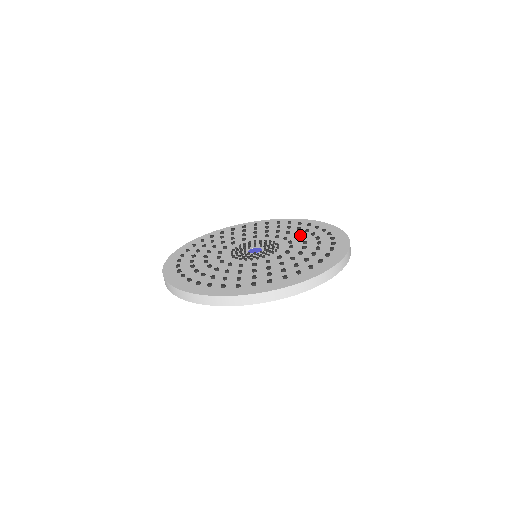
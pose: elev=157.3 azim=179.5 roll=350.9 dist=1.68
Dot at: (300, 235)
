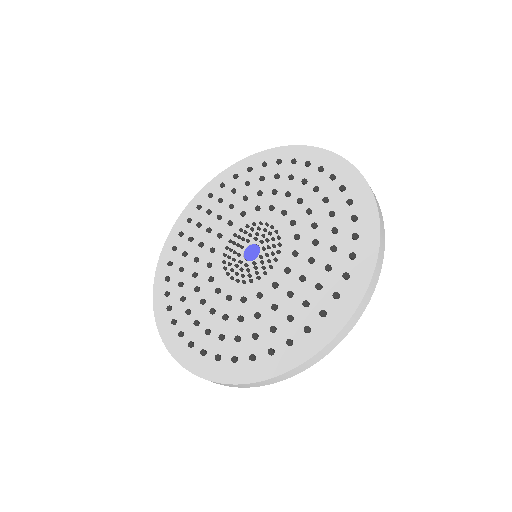
Dot at: (264, 190)
